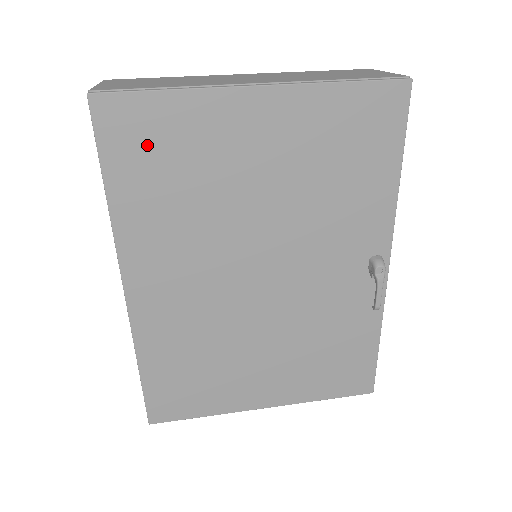
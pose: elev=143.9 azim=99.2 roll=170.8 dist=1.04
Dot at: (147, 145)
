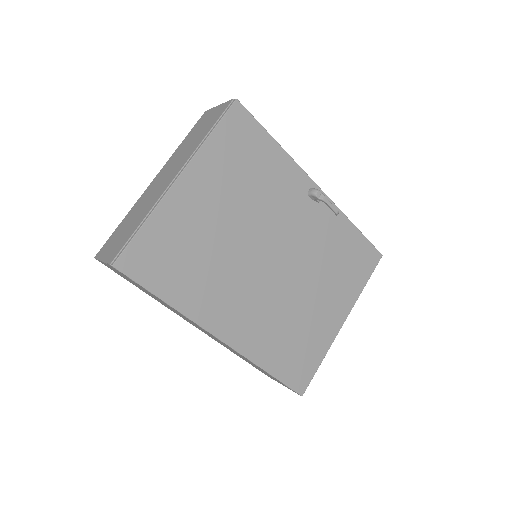
Dot at: (160, 259)
